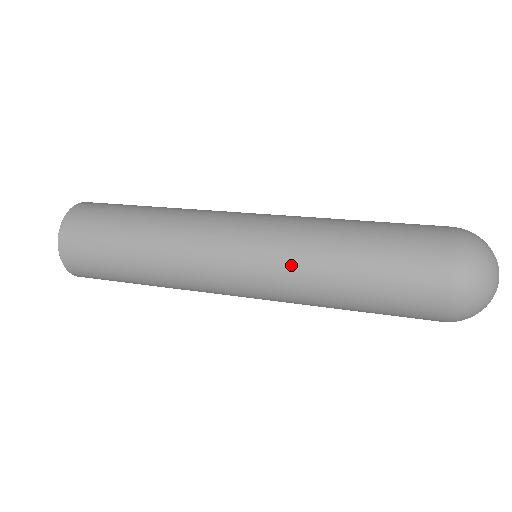
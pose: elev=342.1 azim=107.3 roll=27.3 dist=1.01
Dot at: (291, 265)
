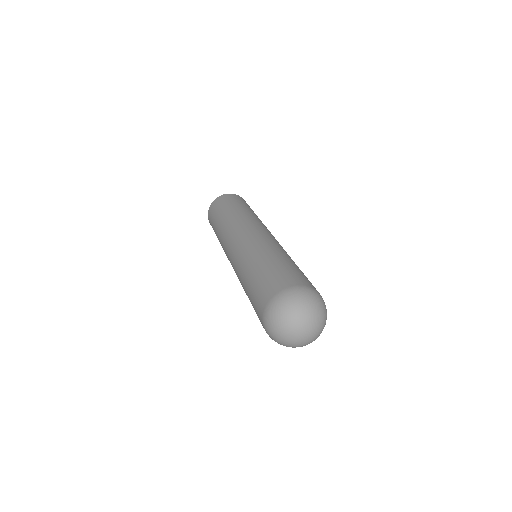
Dot at: (246, 252)
